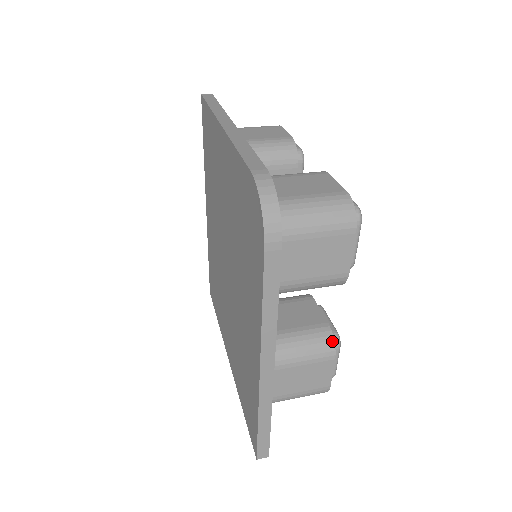
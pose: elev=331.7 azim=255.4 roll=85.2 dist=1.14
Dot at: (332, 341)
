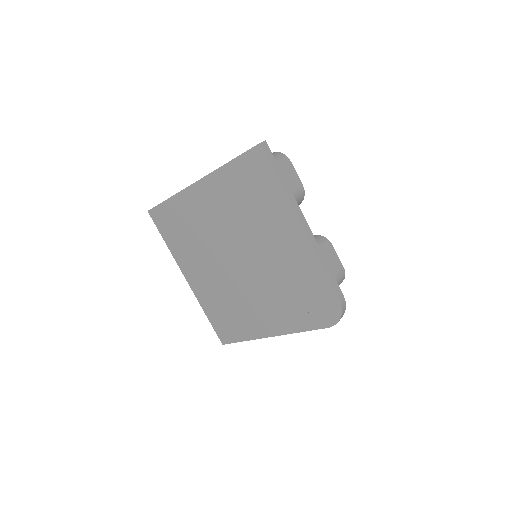
Dot at: occluded
